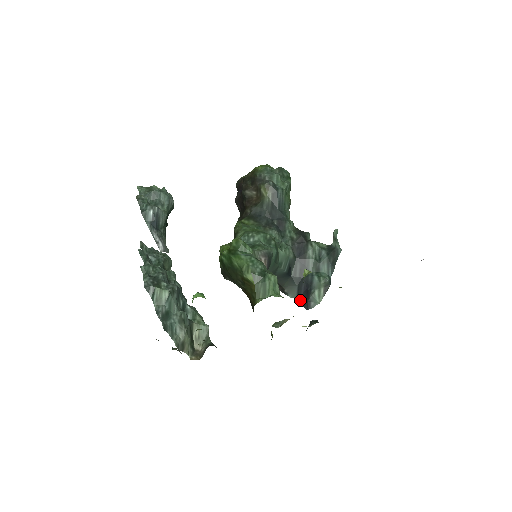
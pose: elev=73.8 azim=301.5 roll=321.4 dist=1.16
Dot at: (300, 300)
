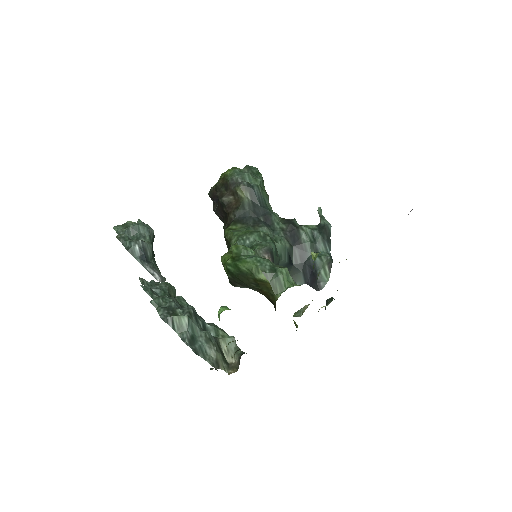
Dot at: (309, 284)
